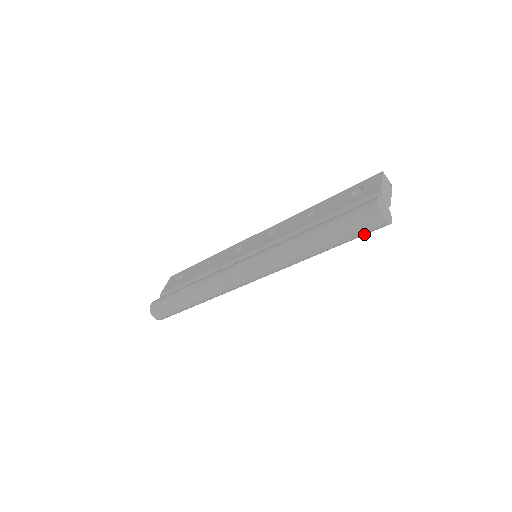
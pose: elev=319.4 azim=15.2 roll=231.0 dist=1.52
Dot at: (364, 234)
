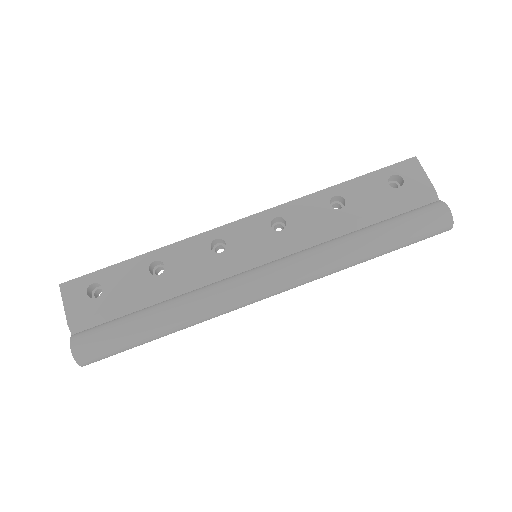
Dot at: occluded
